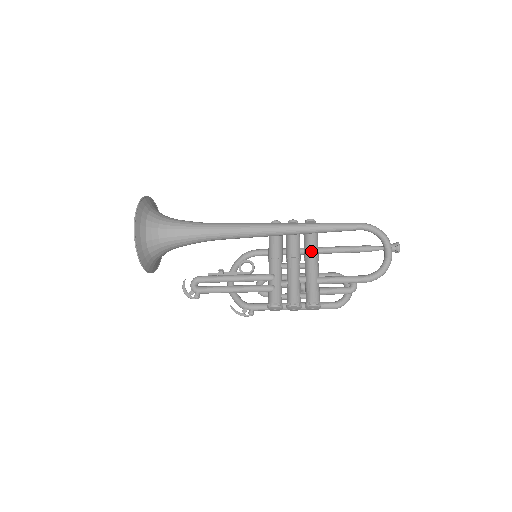
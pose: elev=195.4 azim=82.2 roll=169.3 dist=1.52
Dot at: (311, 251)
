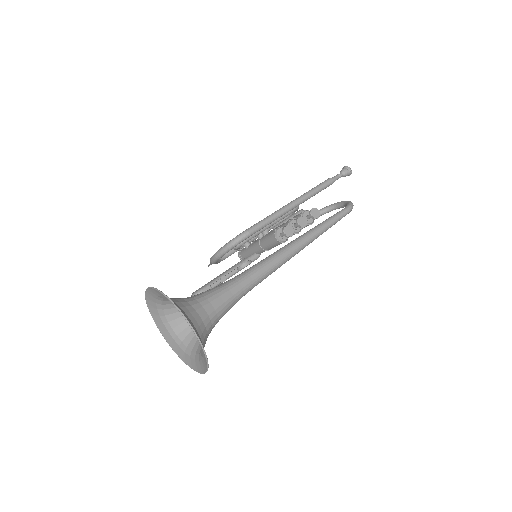
Dot at: occluded
